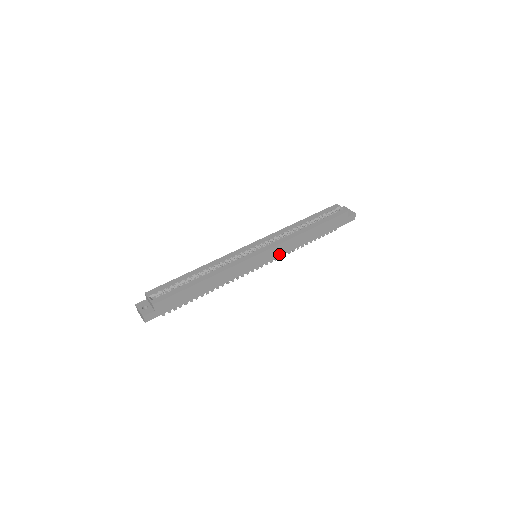
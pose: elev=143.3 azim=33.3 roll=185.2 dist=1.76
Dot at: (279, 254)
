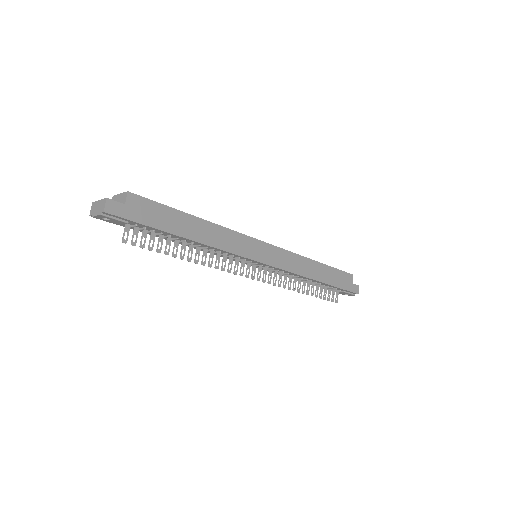
Dot at: (284, 266)
